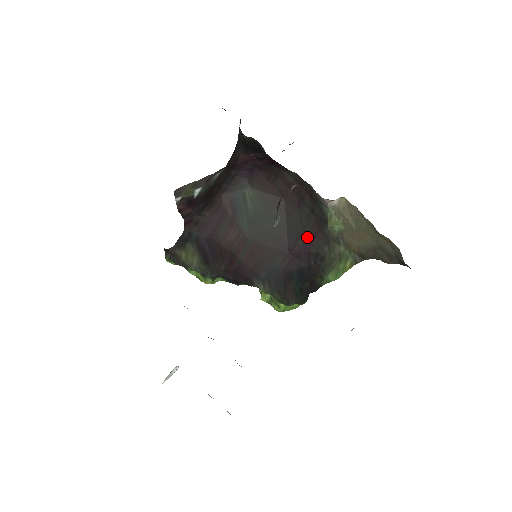
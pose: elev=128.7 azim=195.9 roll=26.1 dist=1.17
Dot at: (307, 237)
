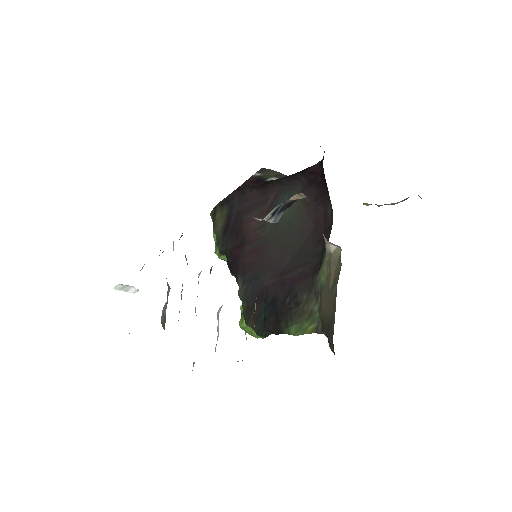
Dot at: (301, 273)
